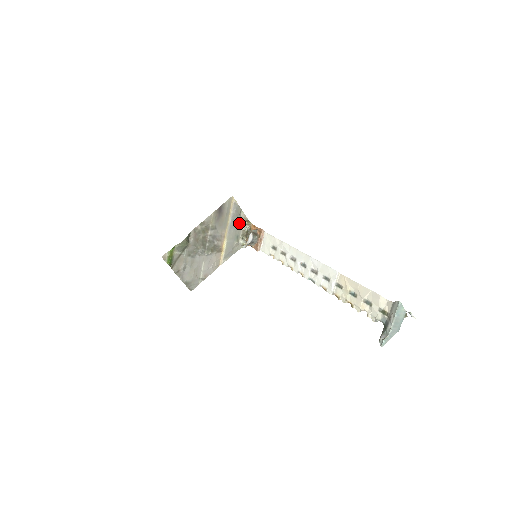
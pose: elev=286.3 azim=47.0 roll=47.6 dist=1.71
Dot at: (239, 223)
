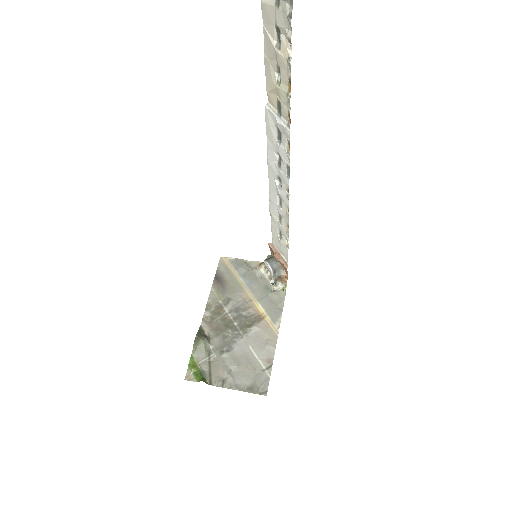
Dot at: (255, 273)
